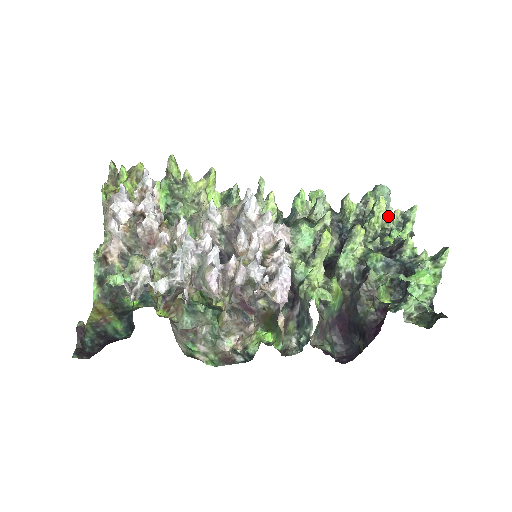
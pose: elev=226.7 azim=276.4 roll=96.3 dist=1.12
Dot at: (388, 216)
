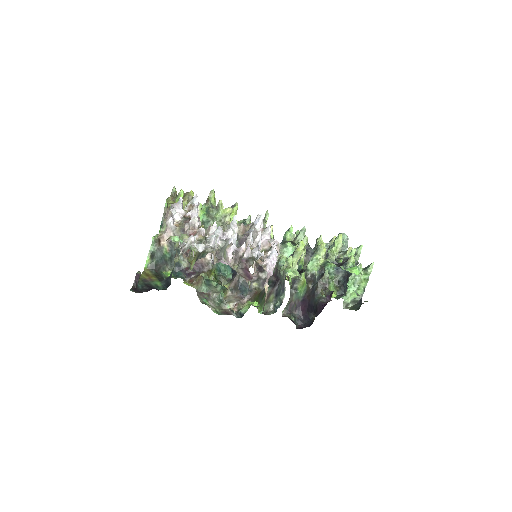
Dot at: (344, 251)
